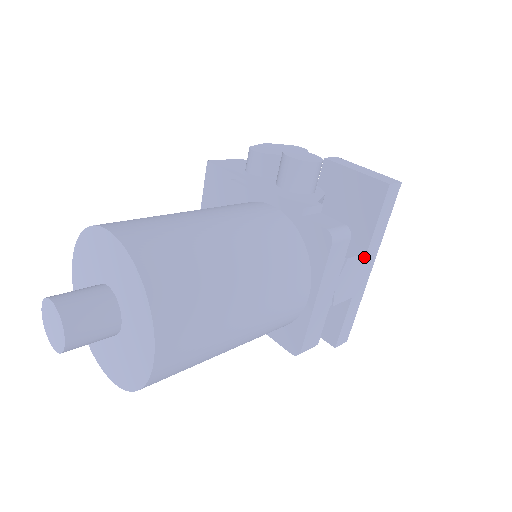
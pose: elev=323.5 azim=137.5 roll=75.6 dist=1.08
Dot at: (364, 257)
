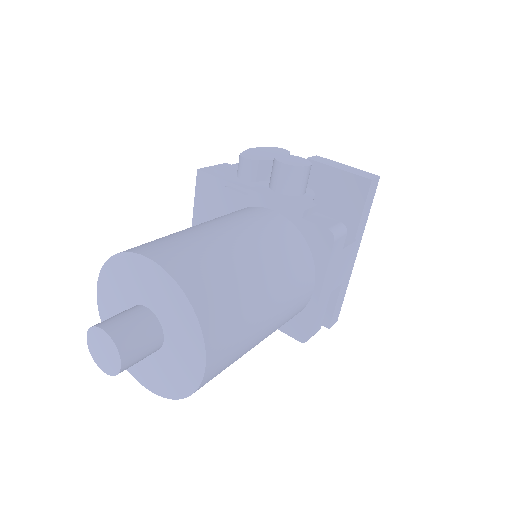
Dot at: (352, 246)
